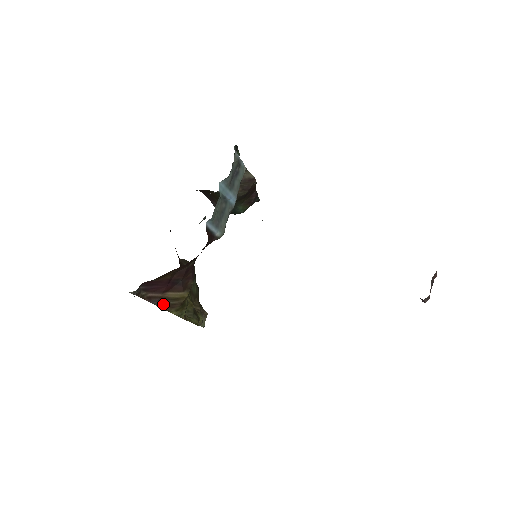
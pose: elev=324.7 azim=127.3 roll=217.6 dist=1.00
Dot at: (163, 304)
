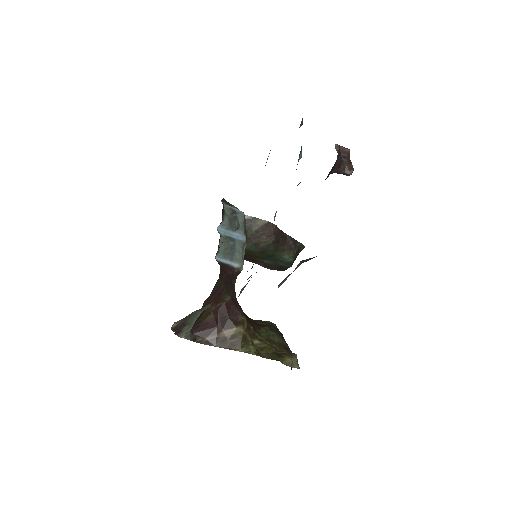
Dot at: (224, 345)
